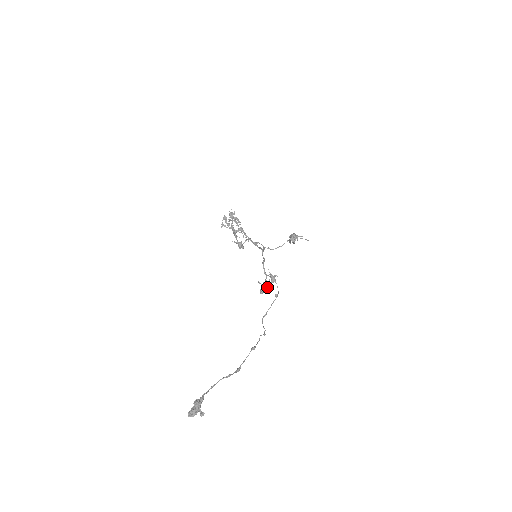
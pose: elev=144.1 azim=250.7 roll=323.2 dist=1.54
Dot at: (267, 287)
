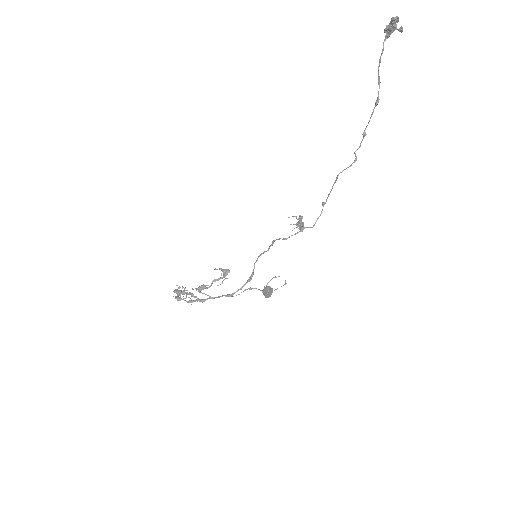
Dot at: (303, 223)
